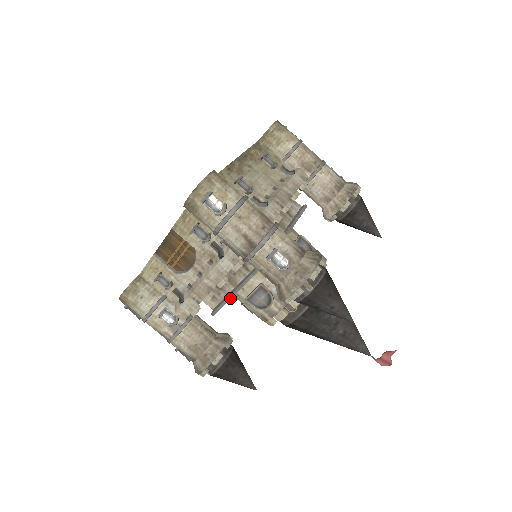
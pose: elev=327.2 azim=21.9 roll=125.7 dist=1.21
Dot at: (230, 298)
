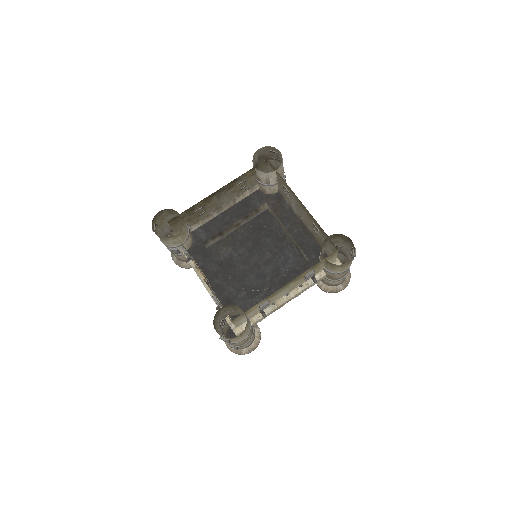
Dot at: occluded
